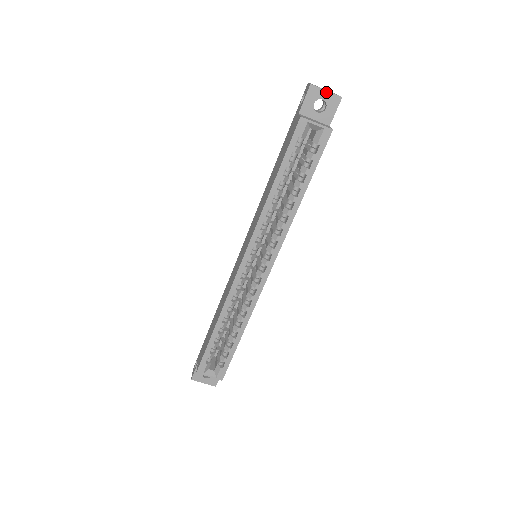
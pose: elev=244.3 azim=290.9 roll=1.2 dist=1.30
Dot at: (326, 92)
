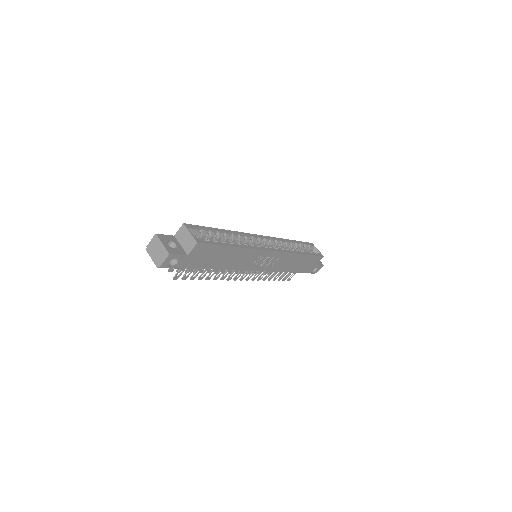
Dot at: occluded
